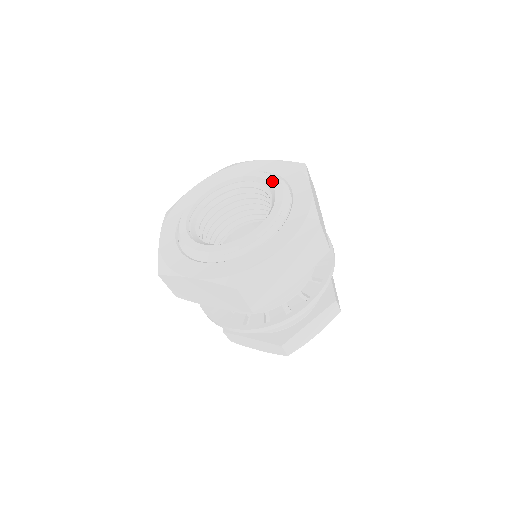
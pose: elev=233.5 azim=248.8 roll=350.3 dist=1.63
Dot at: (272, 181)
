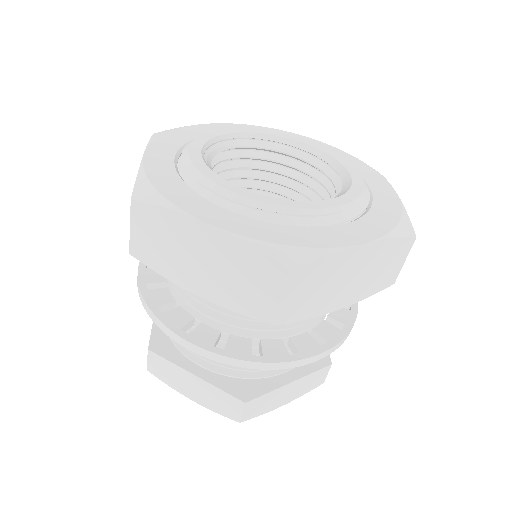
Dot at: (342, 160)
